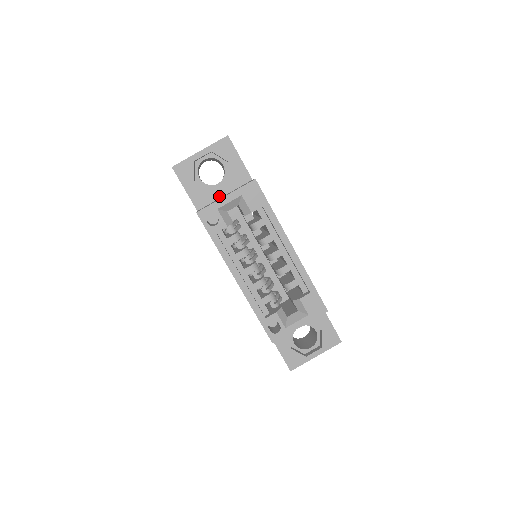
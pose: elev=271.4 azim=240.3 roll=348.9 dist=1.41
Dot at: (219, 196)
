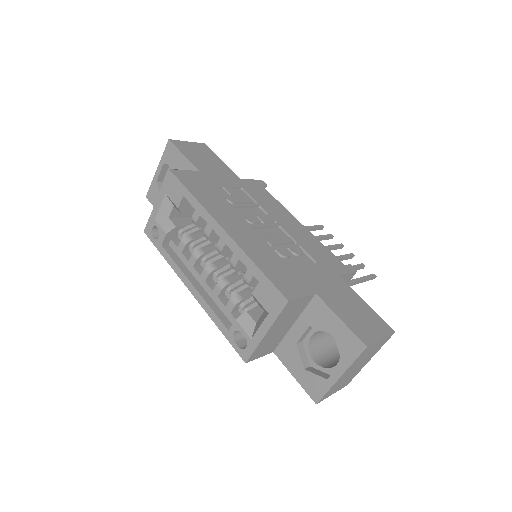
Dot at: occluded
